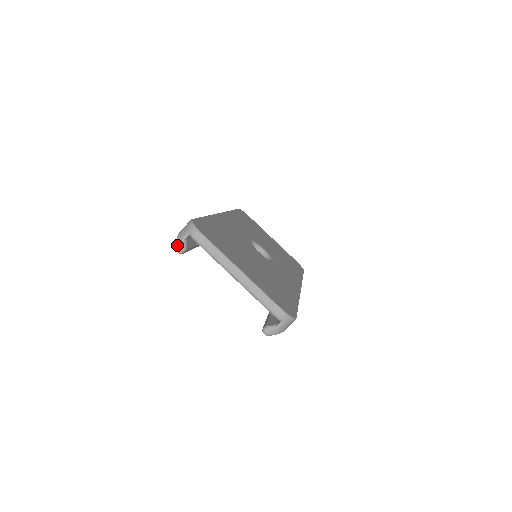
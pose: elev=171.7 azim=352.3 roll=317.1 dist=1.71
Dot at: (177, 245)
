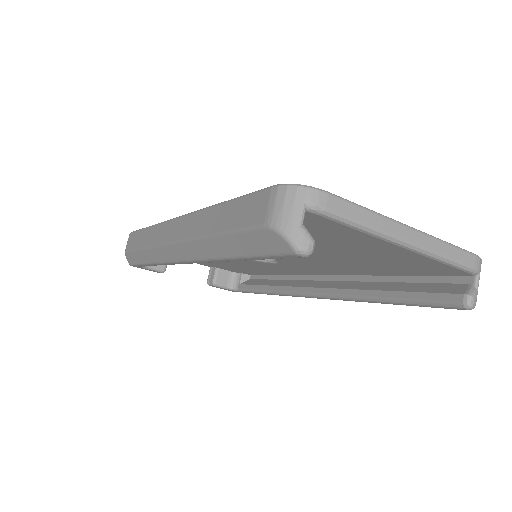
Dot at: (297, 241)
